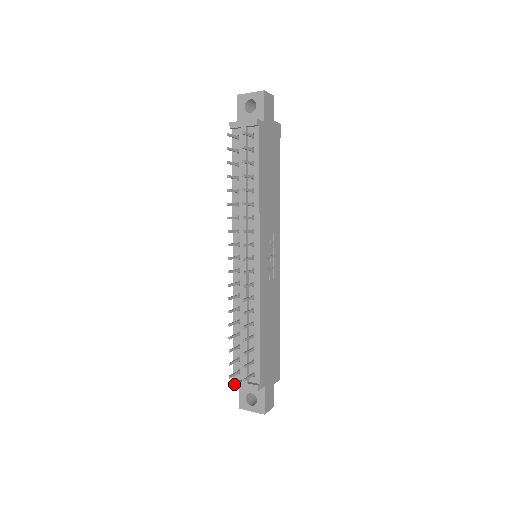
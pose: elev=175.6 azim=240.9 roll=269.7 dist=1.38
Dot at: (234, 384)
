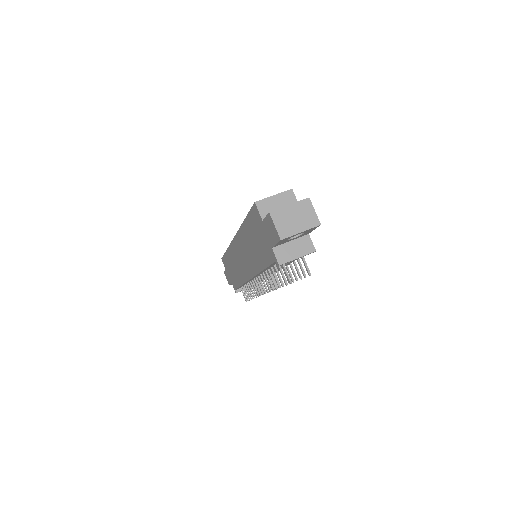
Dot at: occluded
